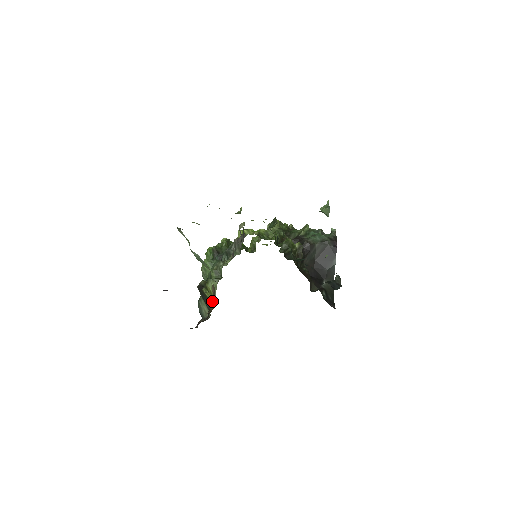
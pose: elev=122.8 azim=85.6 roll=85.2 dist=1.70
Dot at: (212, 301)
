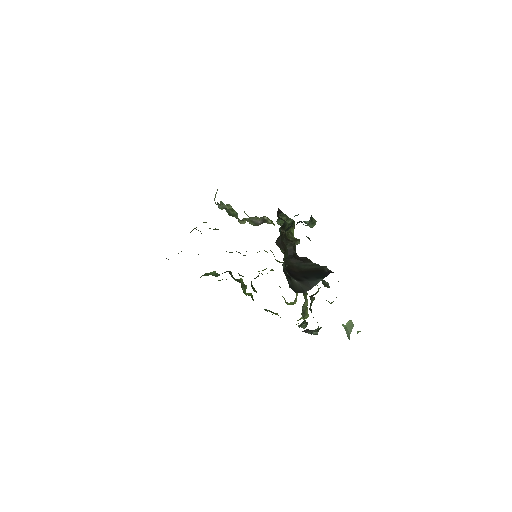
Dot at: occluded
